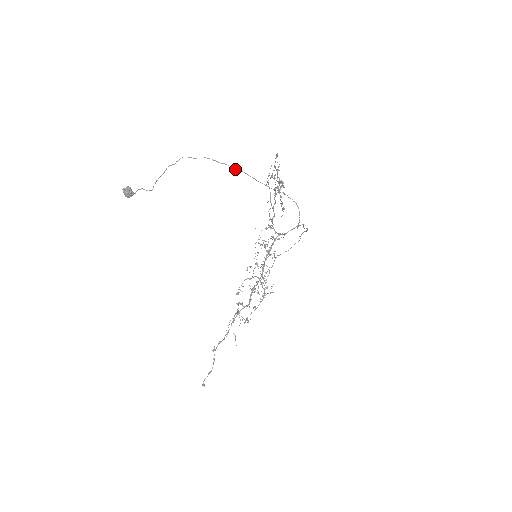
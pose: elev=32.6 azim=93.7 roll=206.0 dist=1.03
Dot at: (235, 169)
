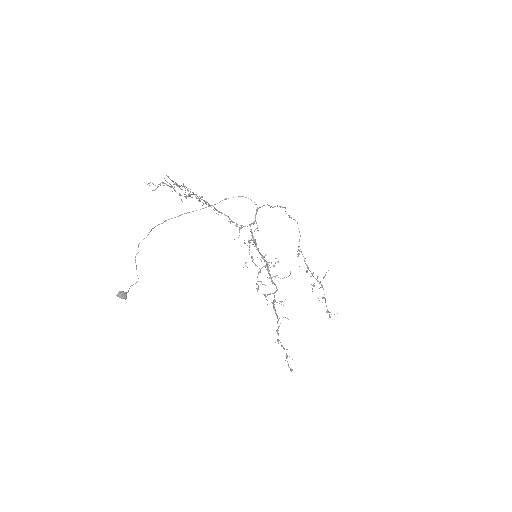
Dot at: occluded
